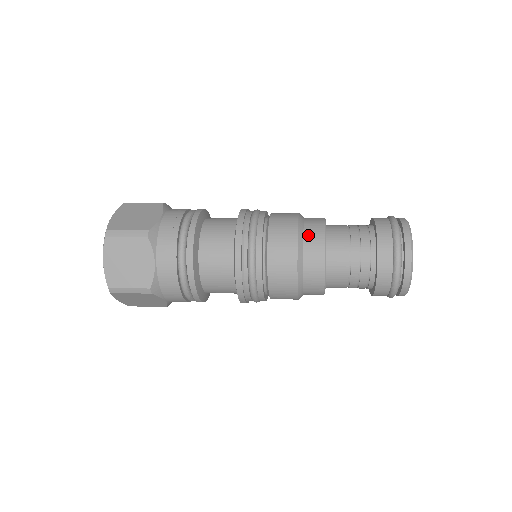
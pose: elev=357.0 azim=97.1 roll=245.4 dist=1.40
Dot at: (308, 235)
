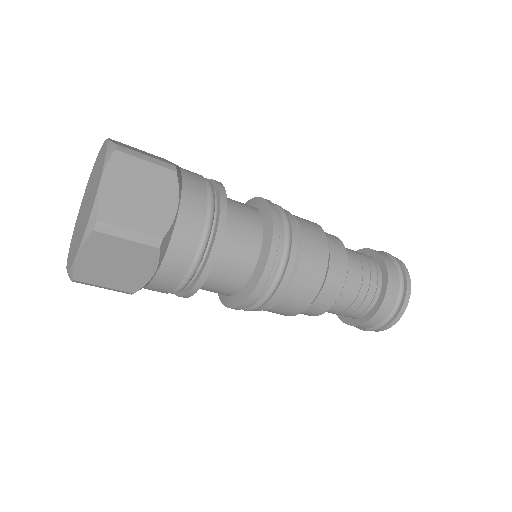
Dot at: occluded
